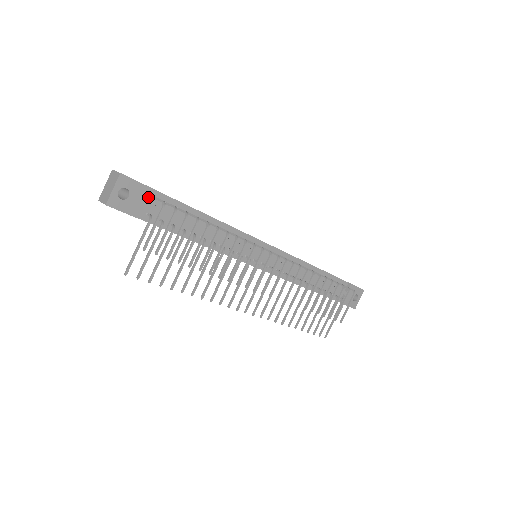
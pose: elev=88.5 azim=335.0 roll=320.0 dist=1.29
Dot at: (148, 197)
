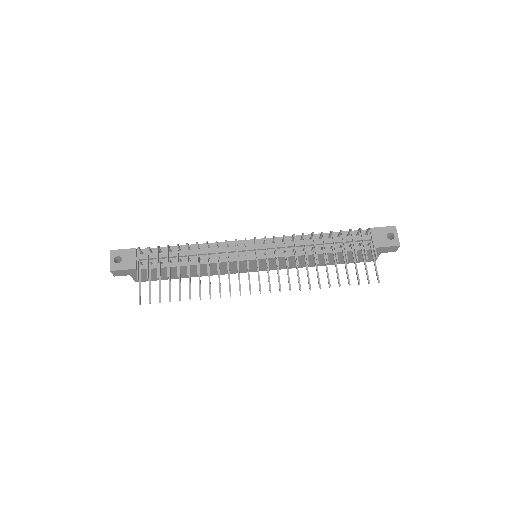
Dot at: (135, 254)
